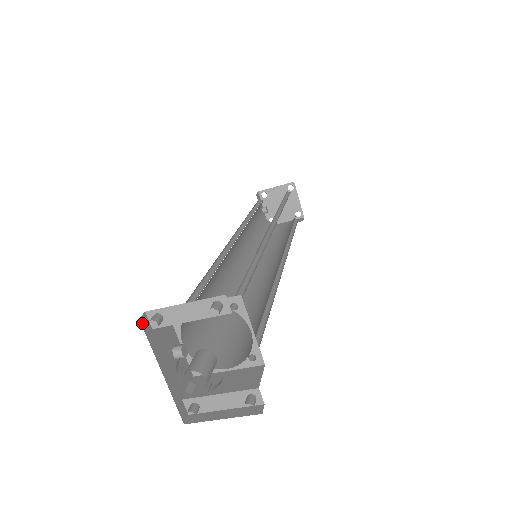
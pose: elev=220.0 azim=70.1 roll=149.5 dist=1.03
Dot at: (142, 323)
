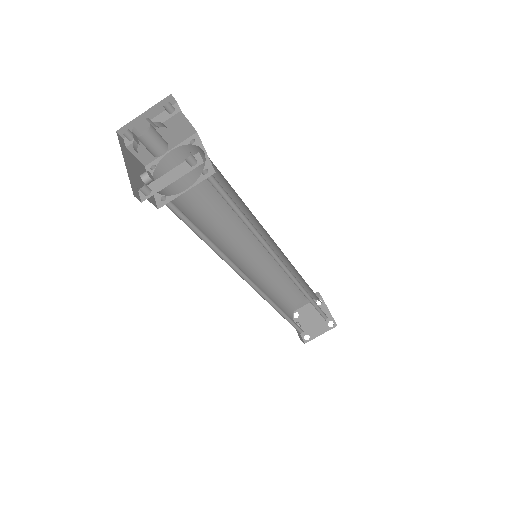
Dot at: (118, 135)
